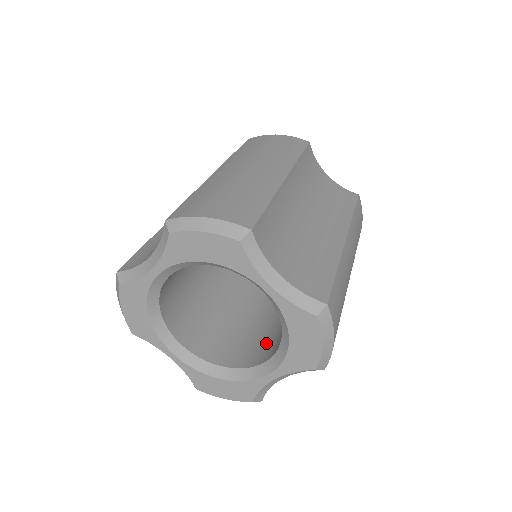
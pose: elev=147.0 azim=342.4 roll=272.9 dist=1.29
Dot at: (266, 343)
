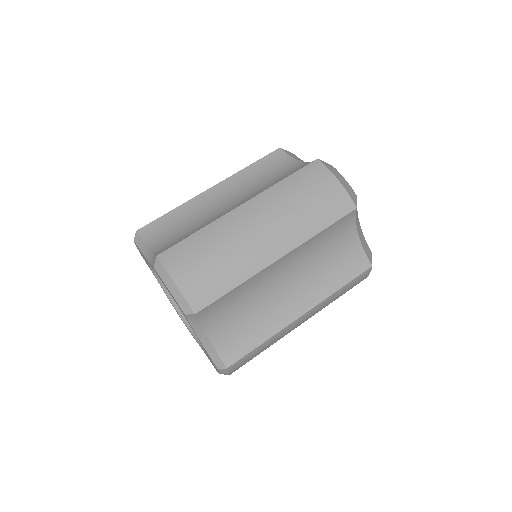
Dot at: occluded
